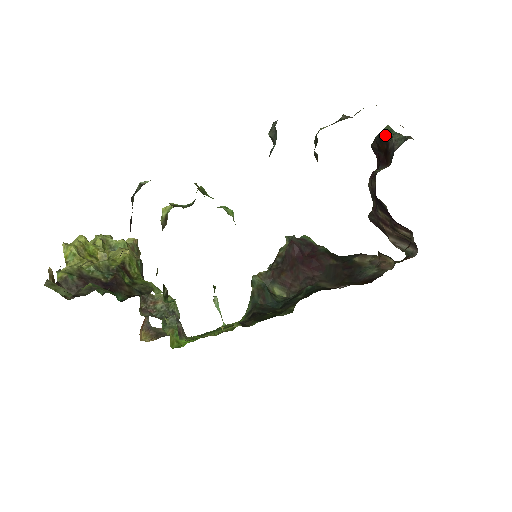
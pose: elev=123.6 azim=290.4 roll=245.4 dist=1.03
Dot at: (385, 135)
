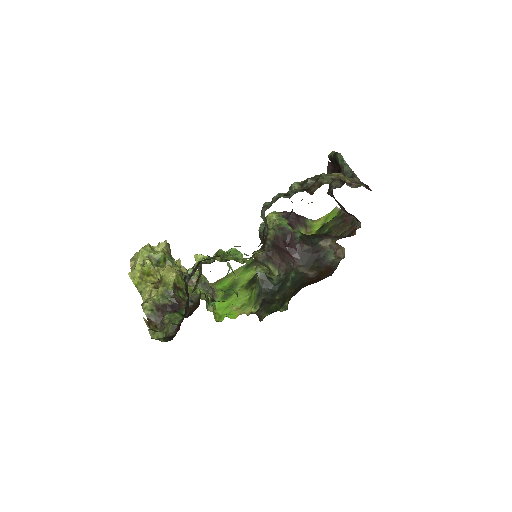
Dot at: (338, 162)
